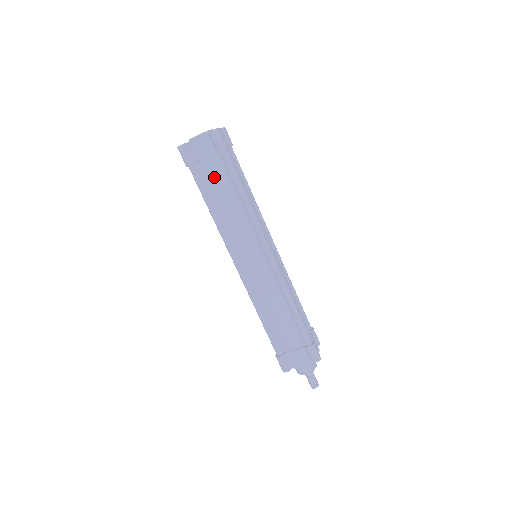
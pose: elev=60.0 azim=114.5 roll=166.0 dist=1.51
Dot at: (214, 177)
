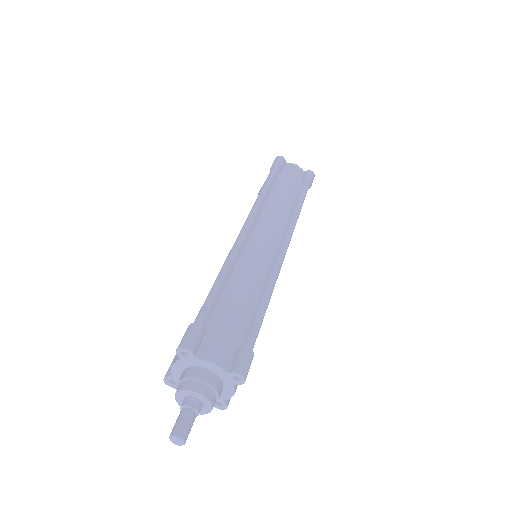
Dot at: (287, 183)
